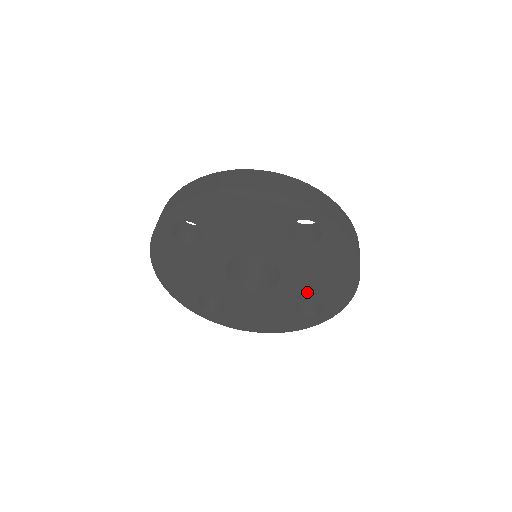
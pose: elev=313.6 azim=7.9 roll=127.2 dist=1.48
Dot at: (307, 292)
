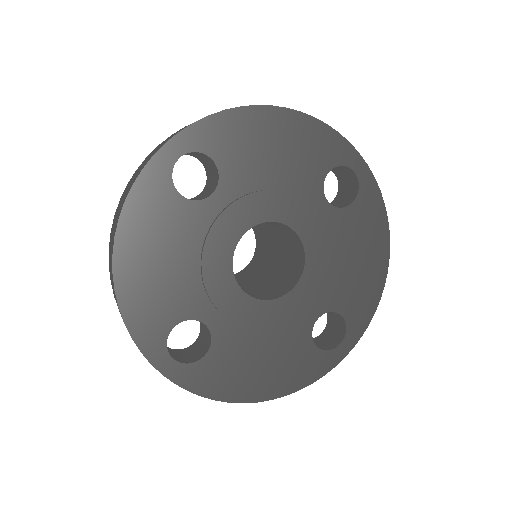
Dot at: (330, 298)
